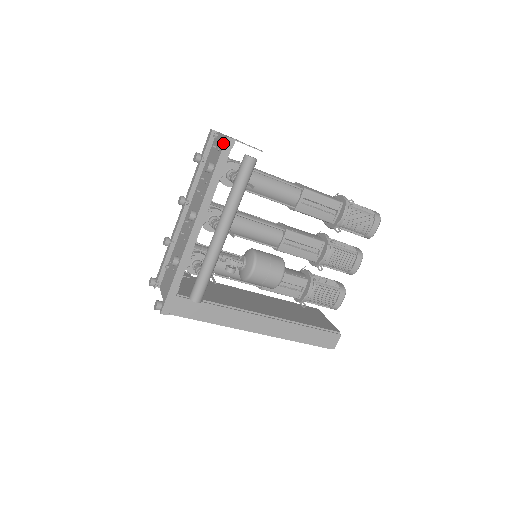
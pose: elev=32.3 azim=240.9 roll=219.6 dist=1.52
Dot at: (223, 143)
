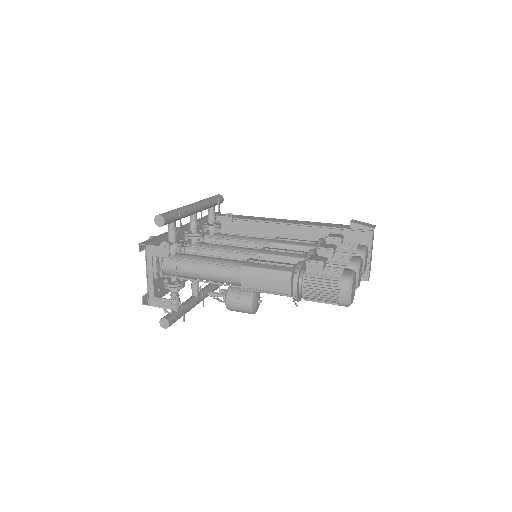
Dot at: (145, 300)
